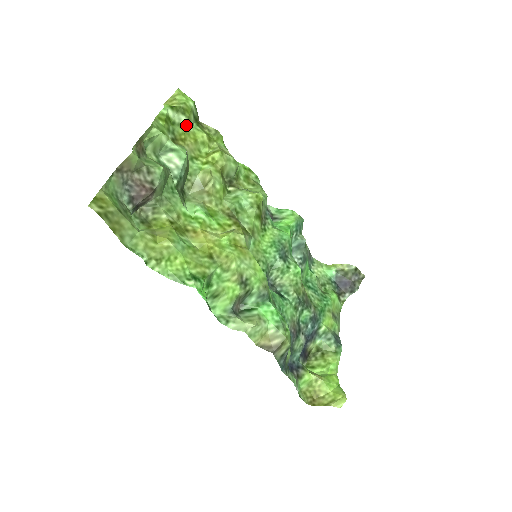
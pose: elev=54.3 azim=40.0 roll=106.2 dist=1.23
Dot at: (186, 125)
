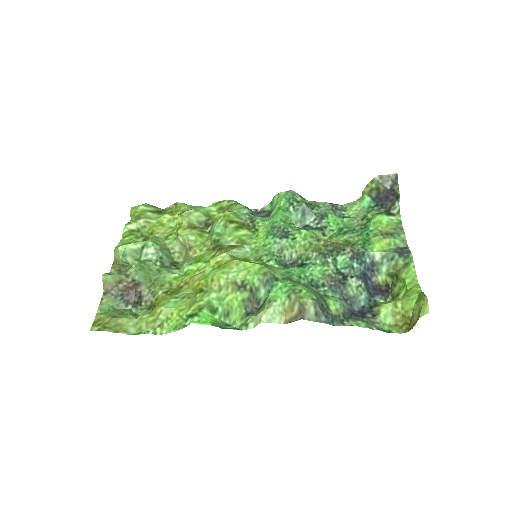
Dot at: (147, 223)
